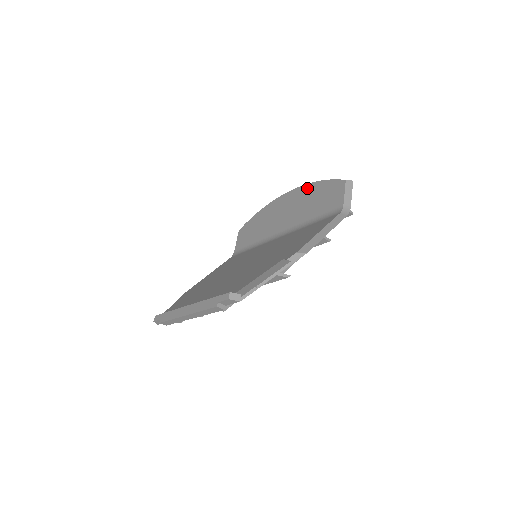
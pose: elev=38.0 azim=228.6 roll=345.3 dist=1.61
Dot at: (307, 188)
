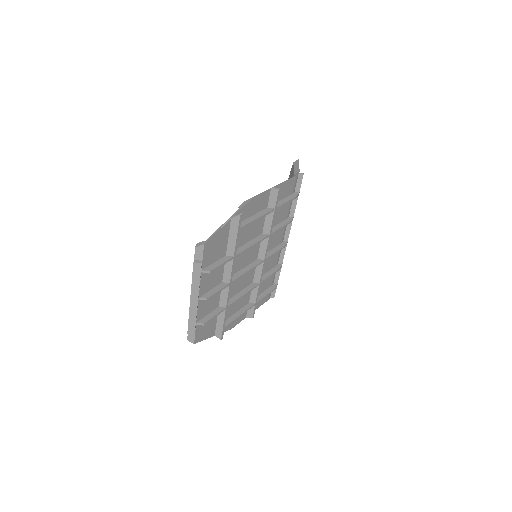
Dot at: occluded
